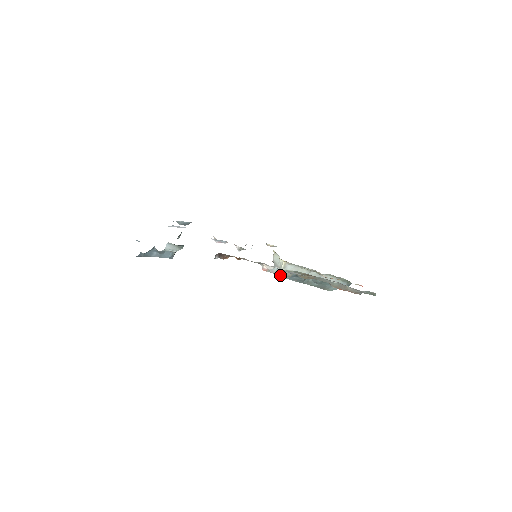
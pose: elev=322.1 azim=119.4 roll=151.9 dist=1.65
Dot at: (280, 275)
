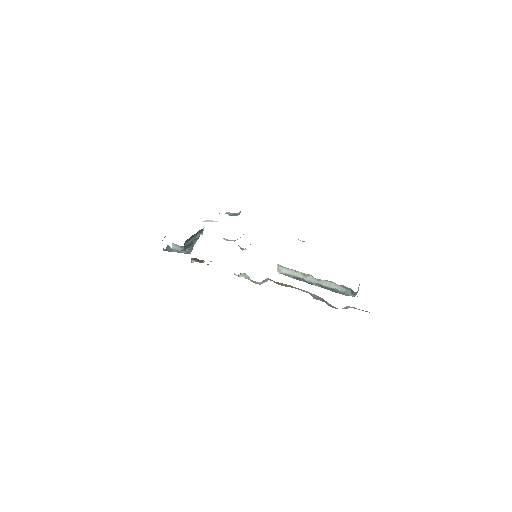
Dot at: occluded
